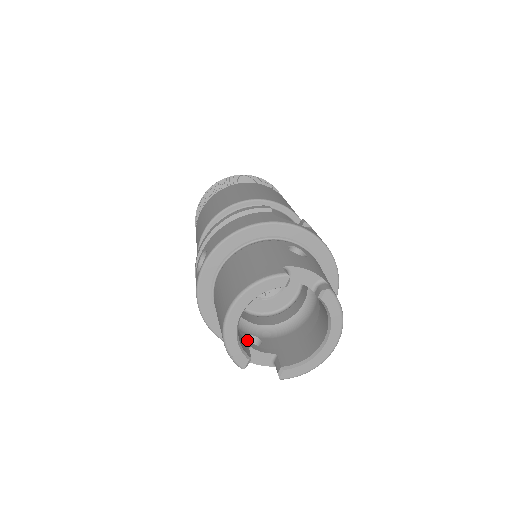
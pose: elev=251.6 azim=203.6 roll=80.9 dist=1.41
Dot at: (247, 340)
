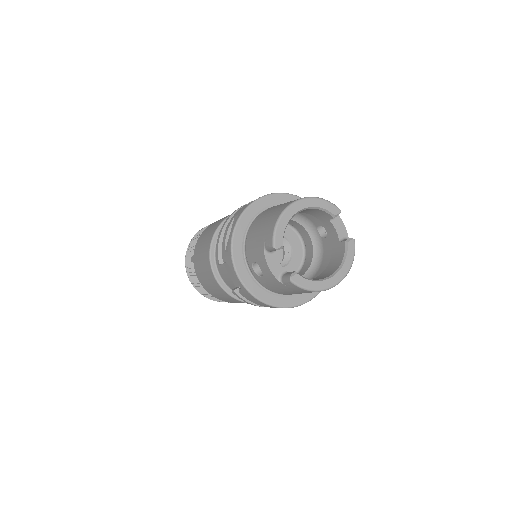
Dot at: occluded
